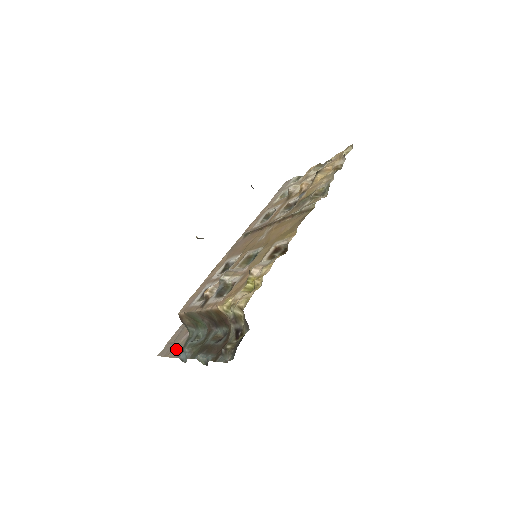
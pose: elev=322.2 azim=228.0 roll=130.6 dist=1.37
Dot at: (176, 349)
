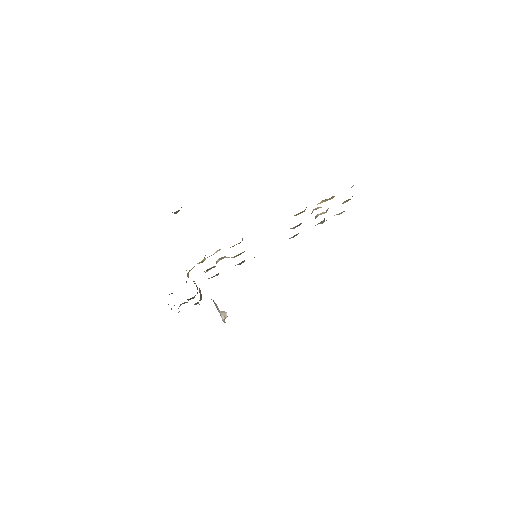
Dot at: occluded
